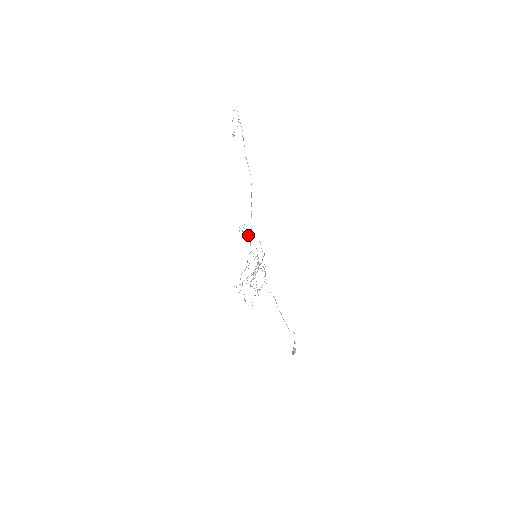
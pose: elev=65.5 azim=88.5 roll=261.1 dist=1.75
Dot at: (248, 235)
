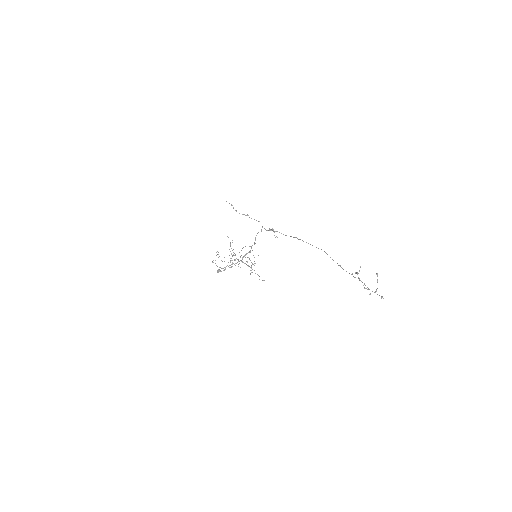
Dot at: (273, 230)
